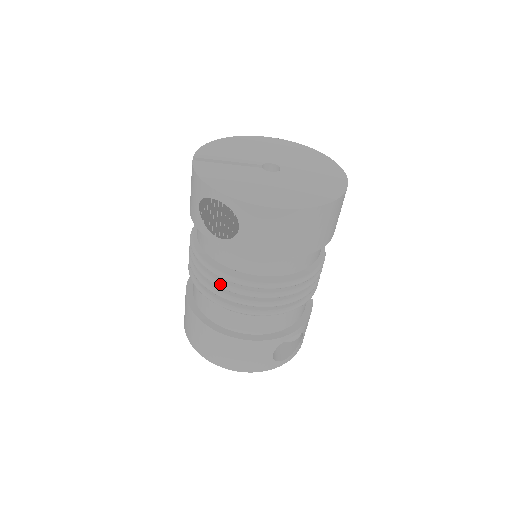
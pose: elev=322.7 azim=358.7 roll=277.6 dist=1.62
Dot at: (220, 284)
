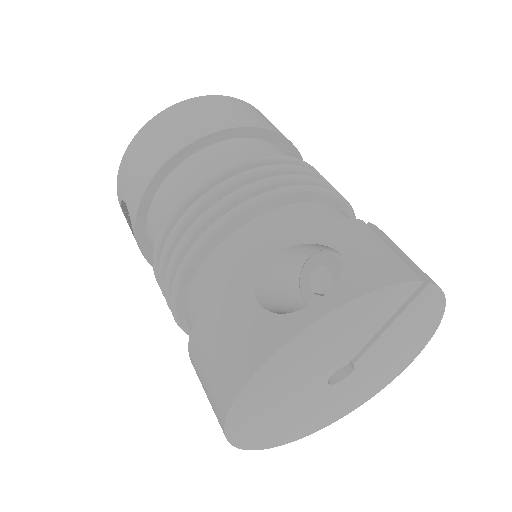
Dot at: (159, 279)
